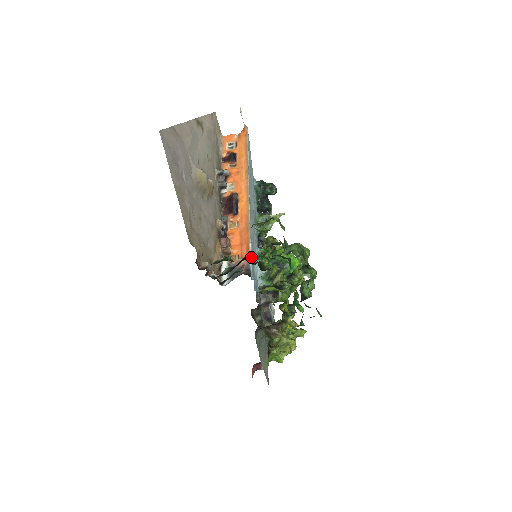
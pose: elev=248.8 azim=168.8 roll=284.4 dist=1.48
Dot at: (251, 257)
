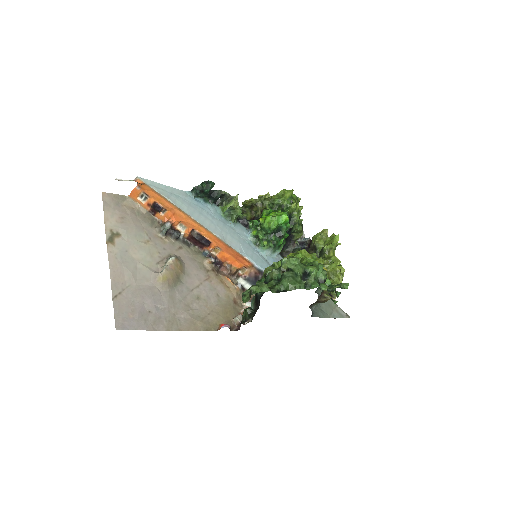
Dot at: occluded
